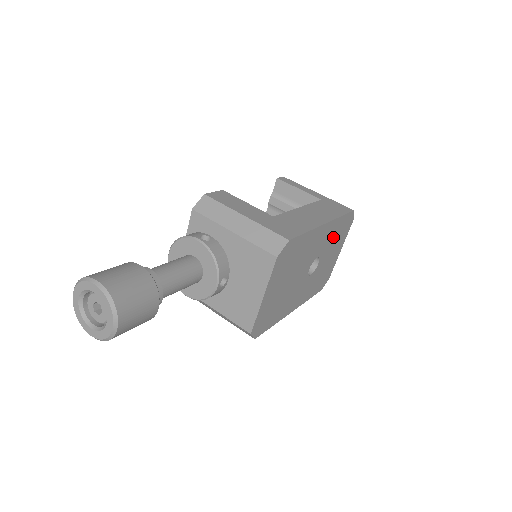
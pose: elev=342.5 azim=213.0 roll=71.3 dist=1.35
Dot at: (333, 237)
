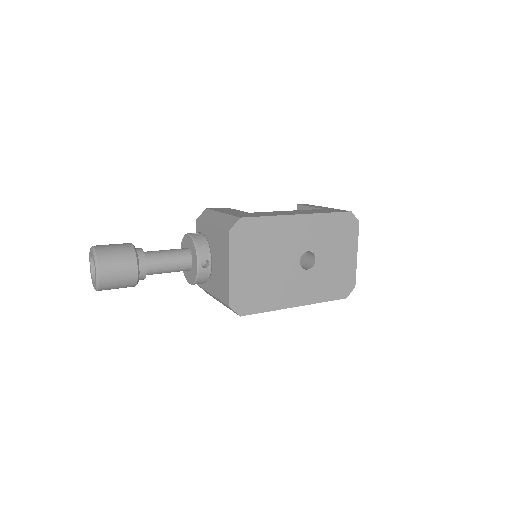
Dot at: (327, 234)
